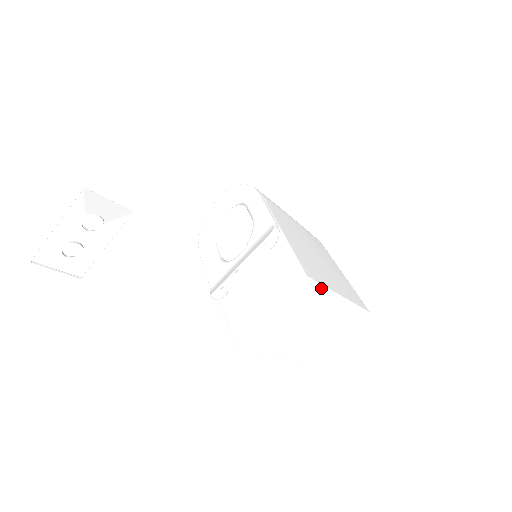
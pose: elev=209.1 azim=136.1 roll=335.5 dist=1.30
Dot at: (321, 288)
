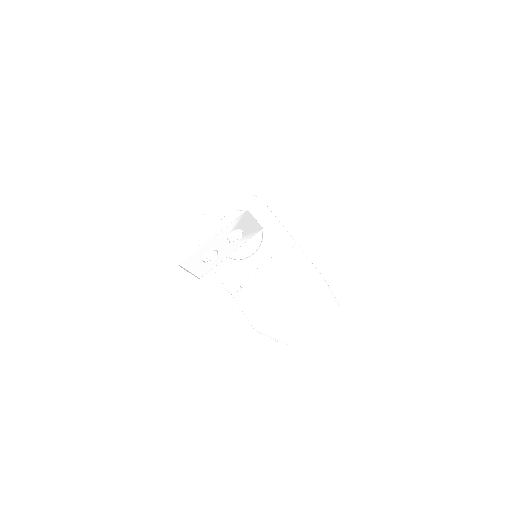
Dot at: occluded
